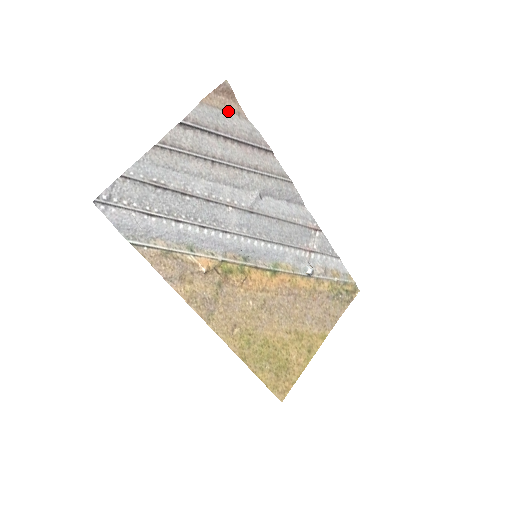
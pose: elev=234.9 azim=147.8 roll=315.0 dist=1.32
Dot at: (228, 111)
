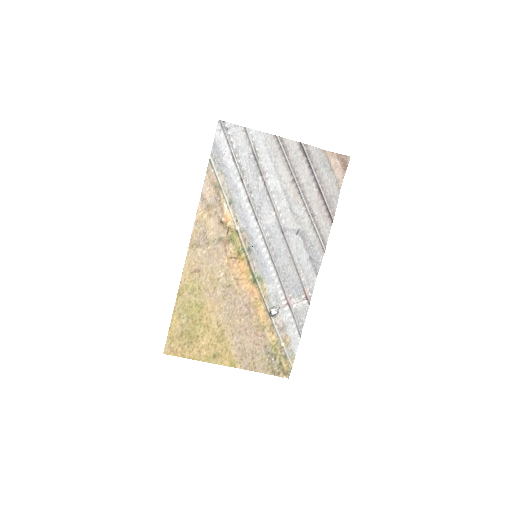
Dot at: (334, 173)
